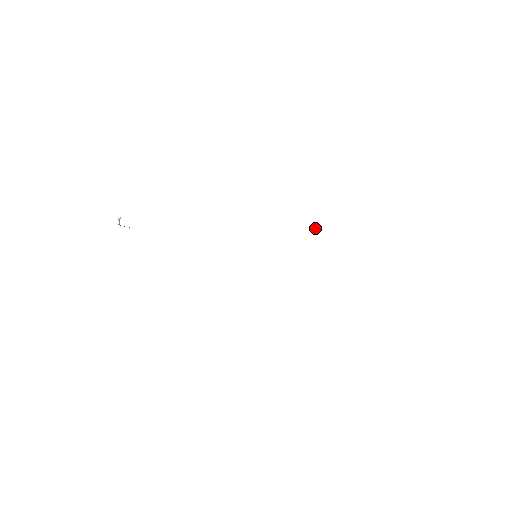
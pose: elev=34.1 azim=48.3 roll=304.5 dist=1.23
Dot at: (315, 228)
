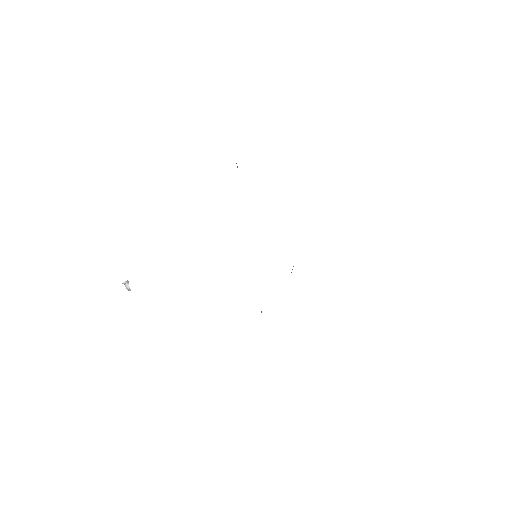
Dot at: occluded
